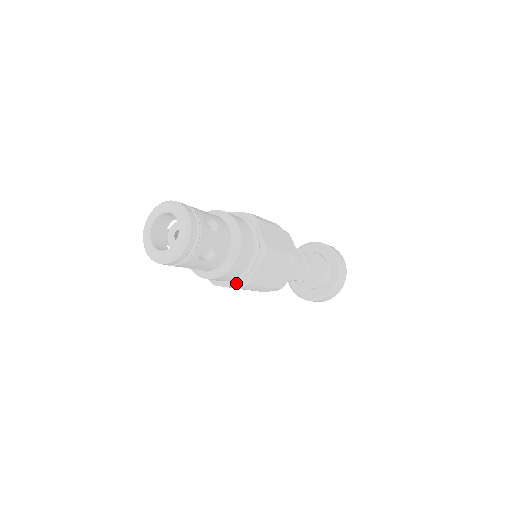
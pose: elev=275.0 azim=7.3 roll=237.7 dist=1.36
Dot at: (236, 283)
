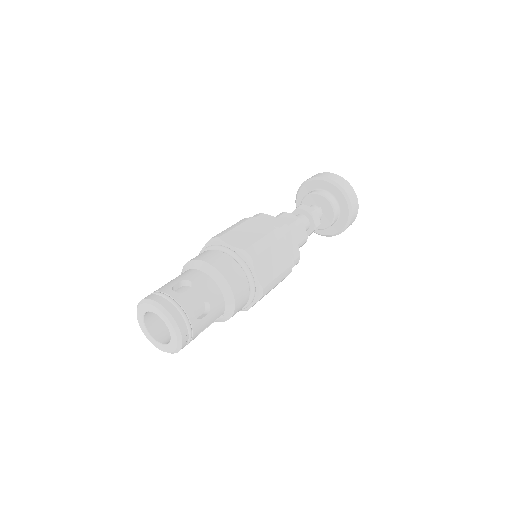
Dot at: (255, 297)
